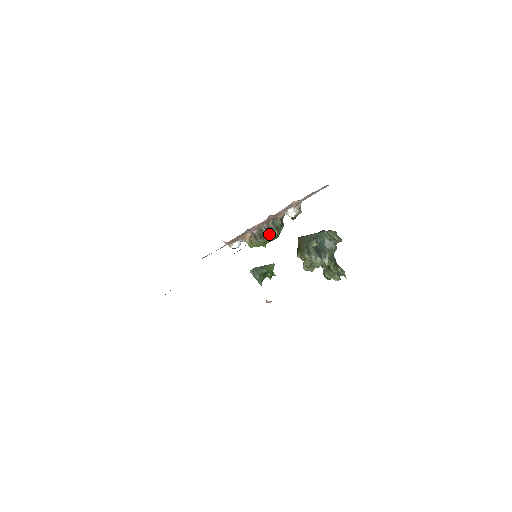
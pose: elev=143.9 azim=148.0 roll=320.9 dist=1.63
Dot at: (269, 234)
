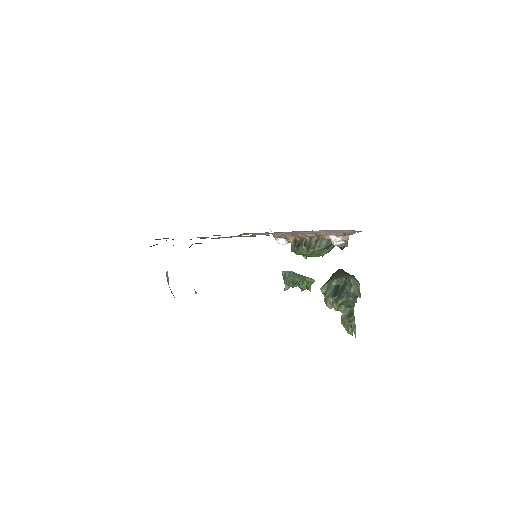
Dot at: (305, 248)
